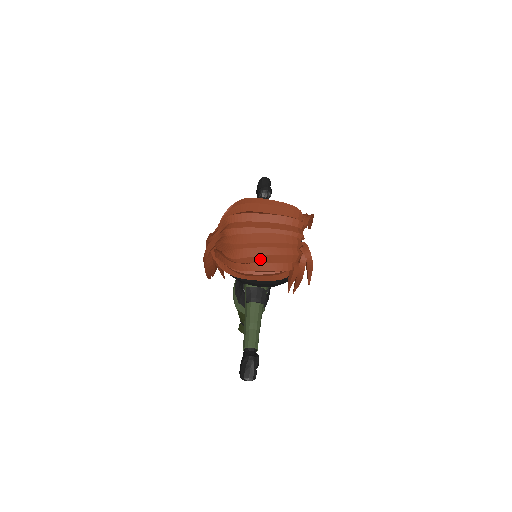
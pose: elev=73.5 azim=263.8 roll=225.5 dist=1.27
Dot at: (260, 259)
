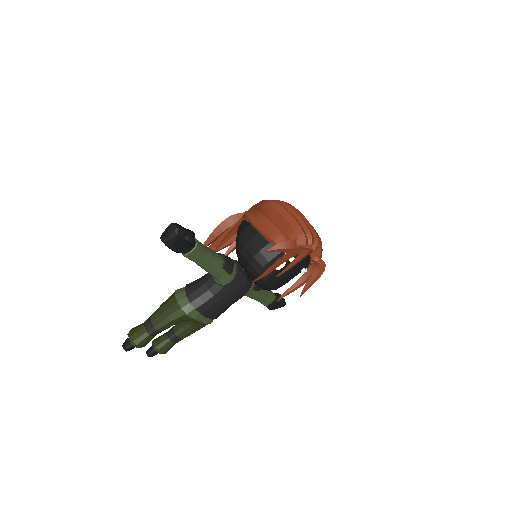
Dot at: (285, 213)
